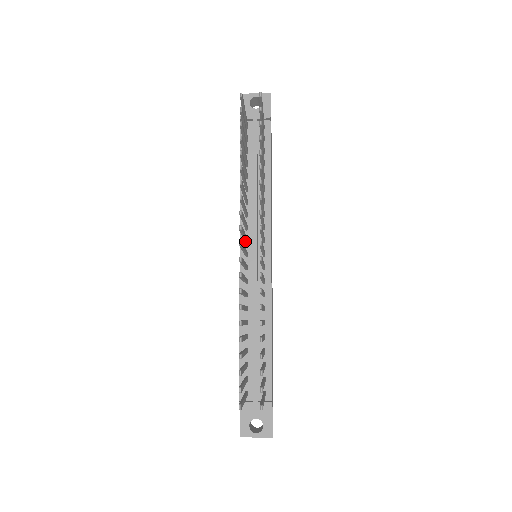
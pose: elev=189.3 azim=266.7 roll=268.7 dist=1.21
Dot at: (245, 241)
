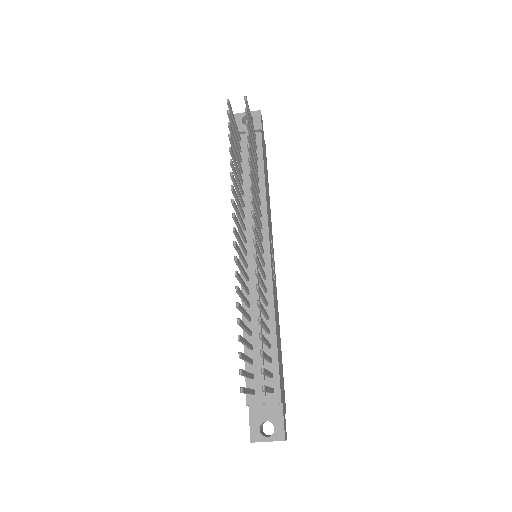
Dot at: (243, 239)
